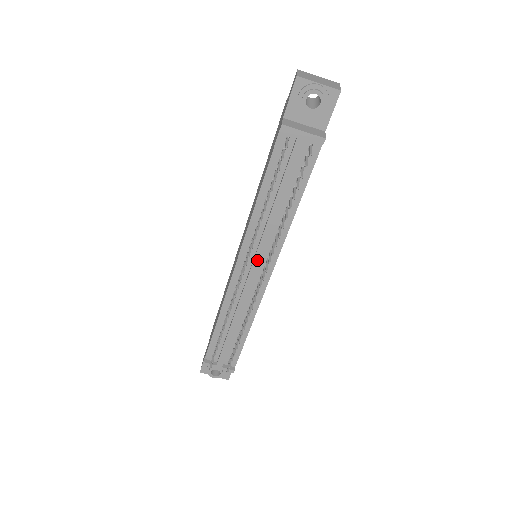
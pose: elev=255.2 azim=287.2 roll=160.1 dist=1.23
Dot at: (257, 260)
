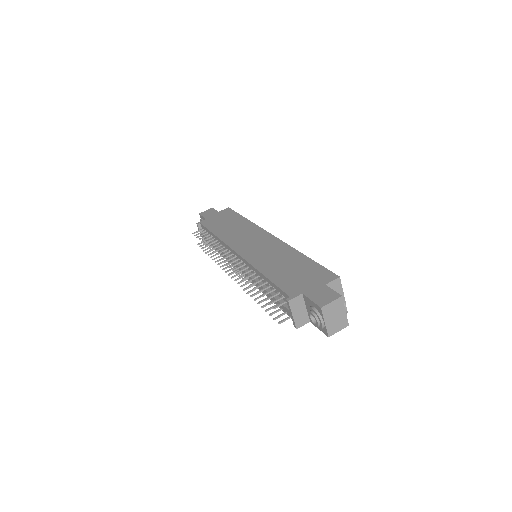
Dot at: occluded
